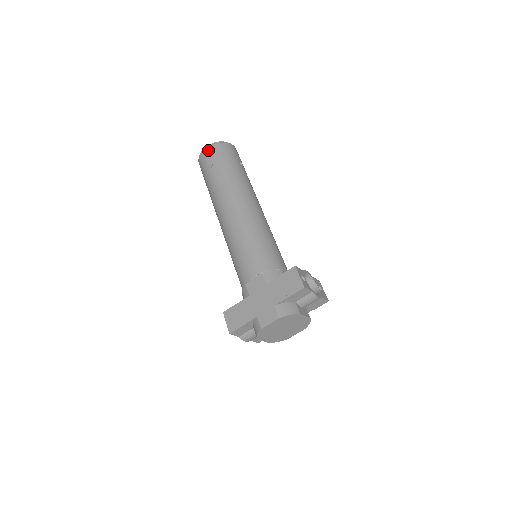
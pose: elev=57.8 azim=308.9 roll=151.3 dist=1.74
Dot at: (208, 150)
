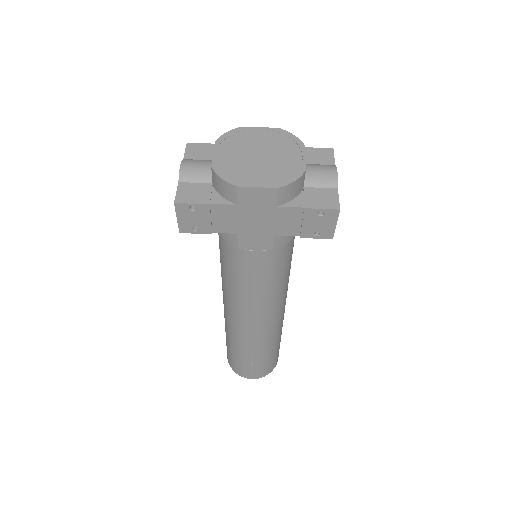
Dot at: occluded
